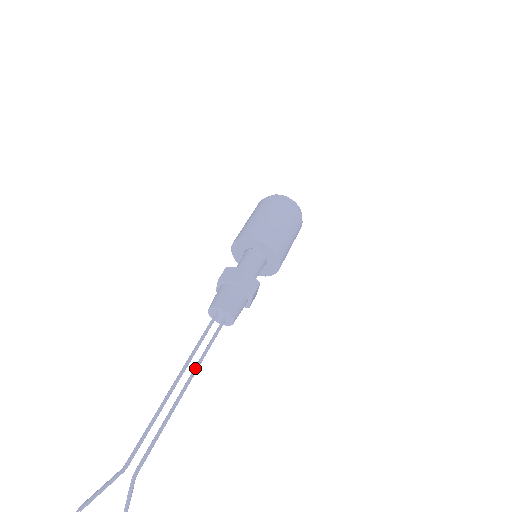
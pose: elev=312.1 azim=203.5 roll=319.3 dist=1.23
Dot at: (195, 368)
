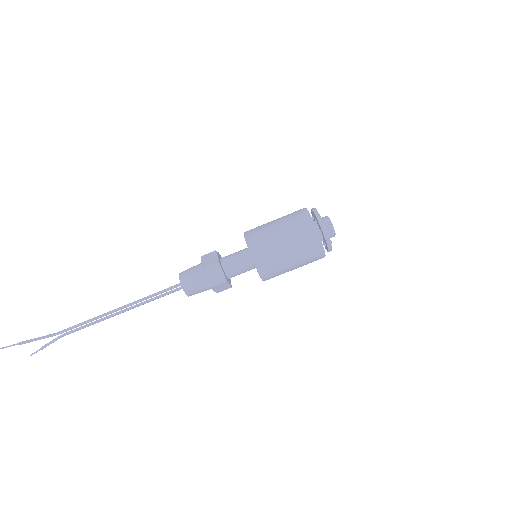
Dot at: (138, 305)
